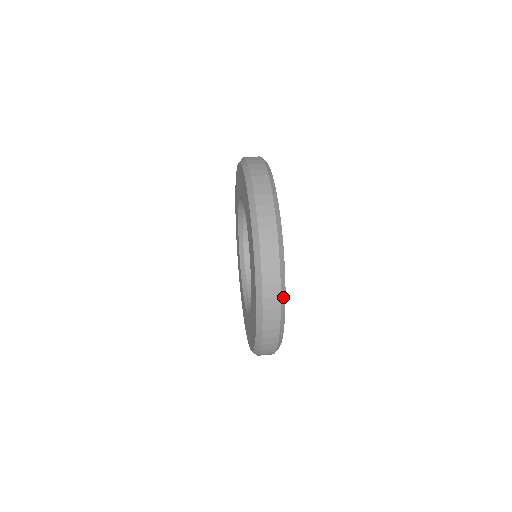
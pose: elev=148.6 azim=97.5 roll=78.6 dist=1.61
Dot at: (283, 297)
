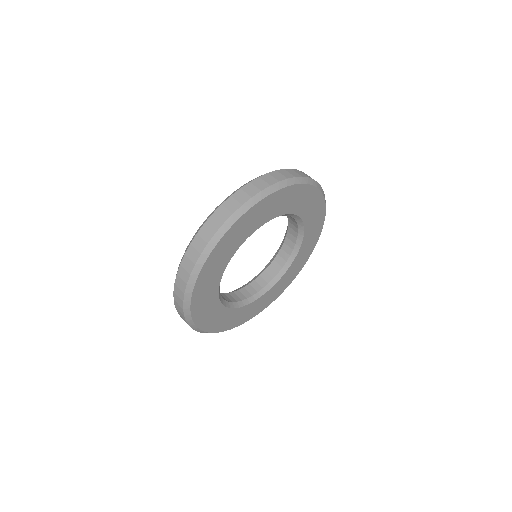
Dot at: (193, 326)
